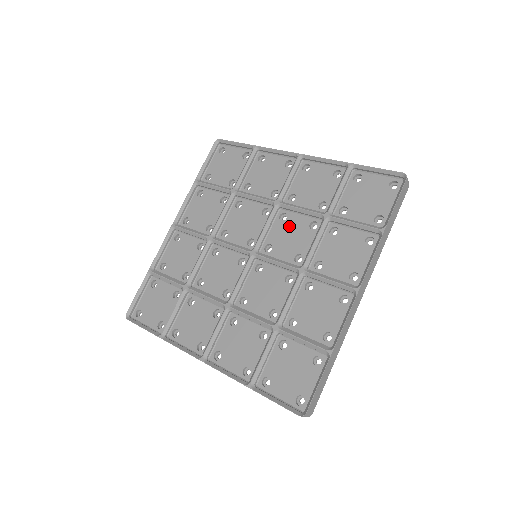
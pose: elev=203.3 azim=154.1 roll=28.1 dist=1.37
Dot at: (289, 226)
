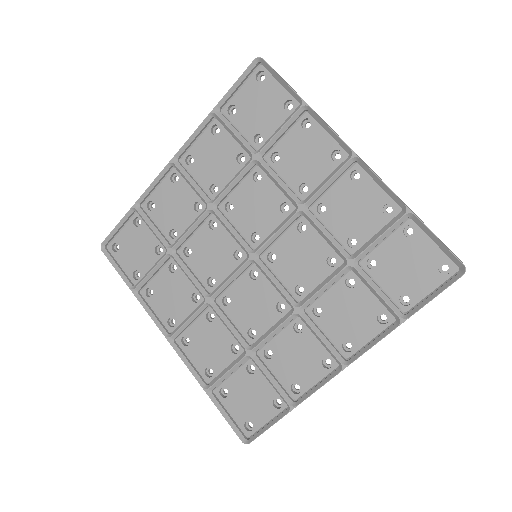
Dot at: (305, 244)
